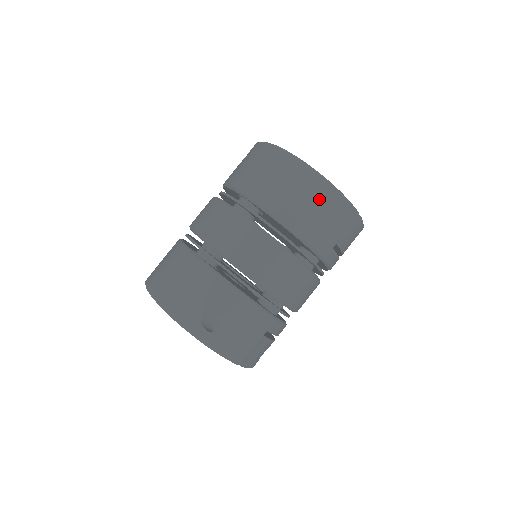
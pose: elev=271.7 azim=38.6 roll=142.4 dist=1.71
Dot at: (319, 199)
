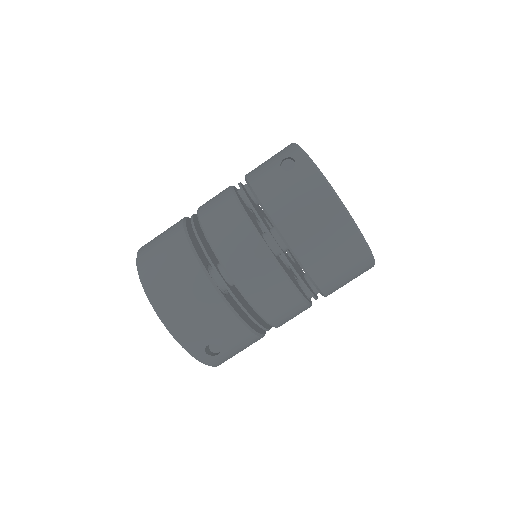
Dot at: (354, 264)
